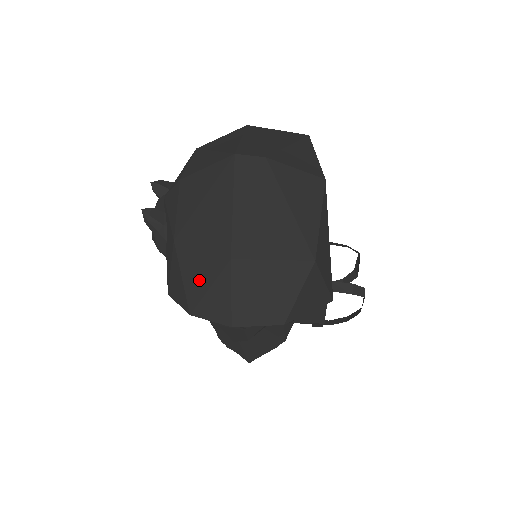
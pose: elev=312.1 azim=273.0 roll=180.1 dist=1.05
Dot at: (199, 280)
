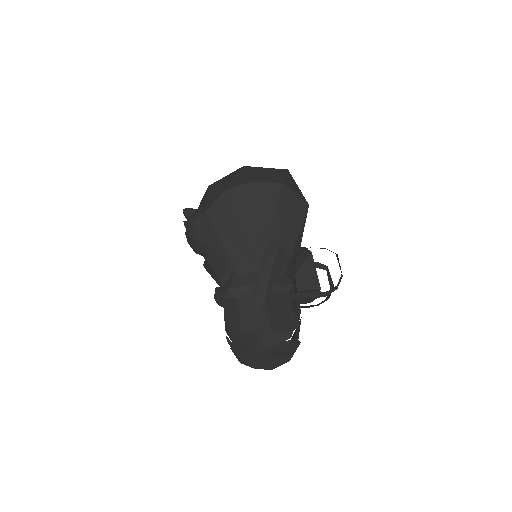
Dot at: (227, 181)
